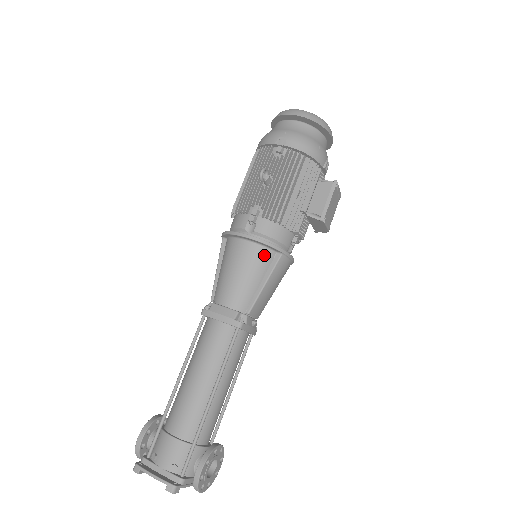
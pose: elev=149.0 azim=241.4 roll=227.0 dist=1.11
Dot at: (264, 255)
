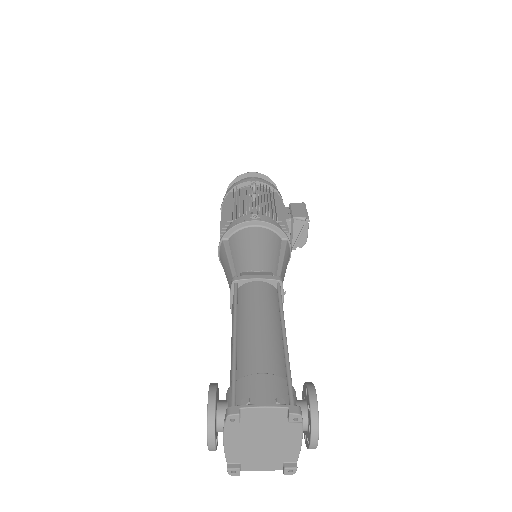
Dot at: (275, 237)
